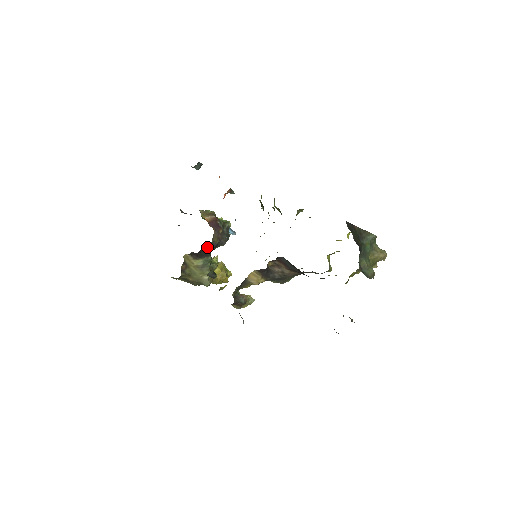
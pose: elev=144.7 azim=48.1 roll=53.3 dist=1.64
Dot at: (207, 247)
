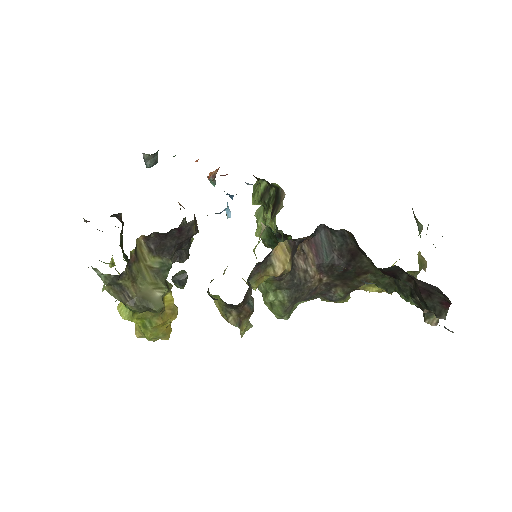
Dot at: (181, 230)
